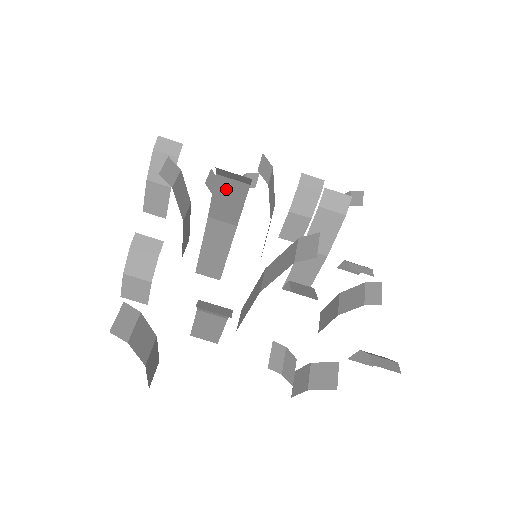
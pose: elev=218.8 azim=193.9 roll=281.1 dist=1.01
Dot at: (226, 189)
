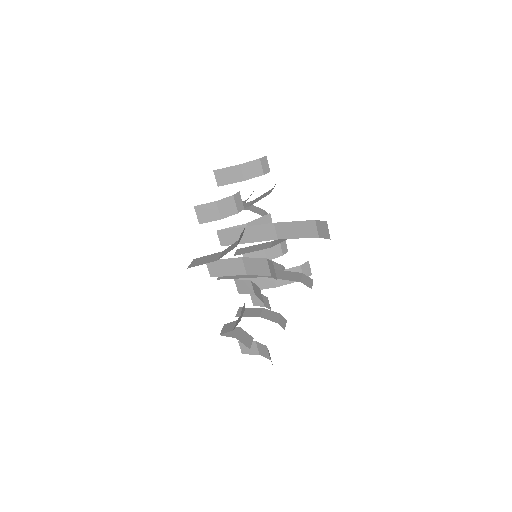
Dot at: (306, 227)
